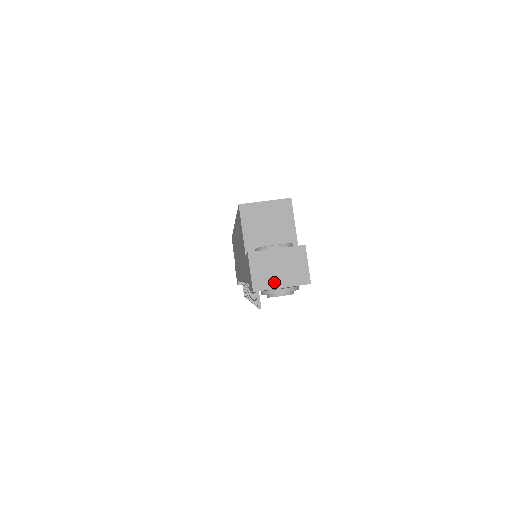
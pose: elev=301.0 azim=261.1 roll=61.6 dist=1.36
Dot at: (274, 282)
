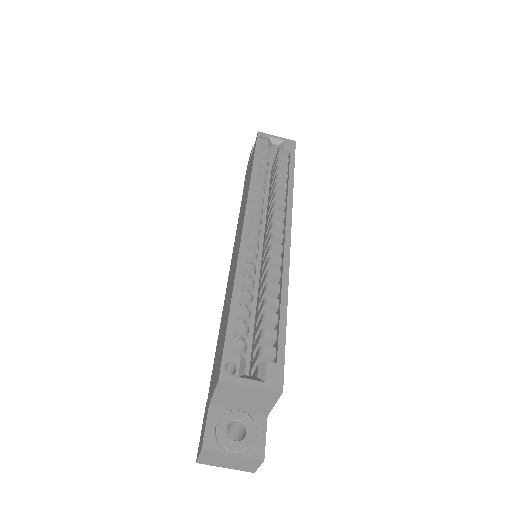
Dot at: (219, 465)
